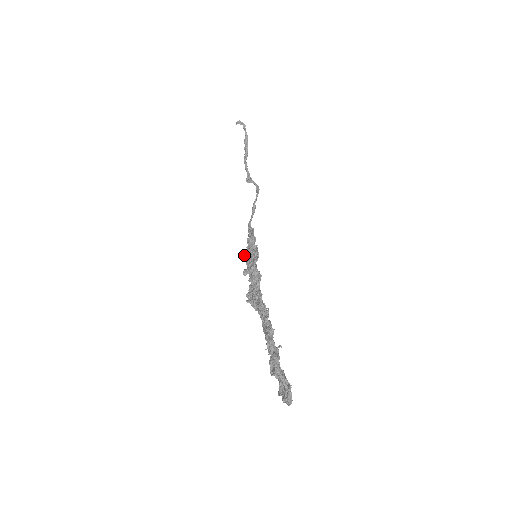
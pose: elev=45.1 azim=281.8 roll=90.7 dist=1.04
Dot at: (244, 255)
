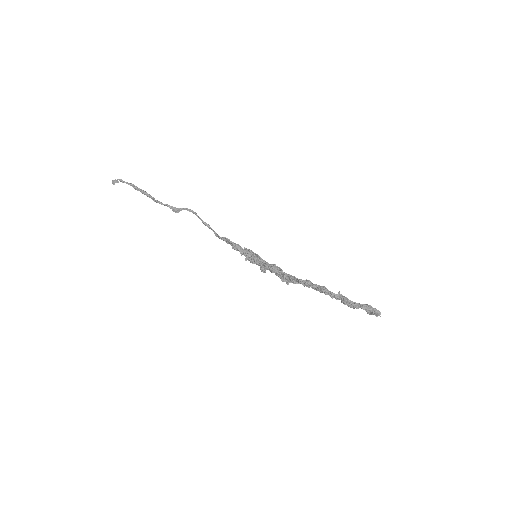
Dot at: (246, 260)
